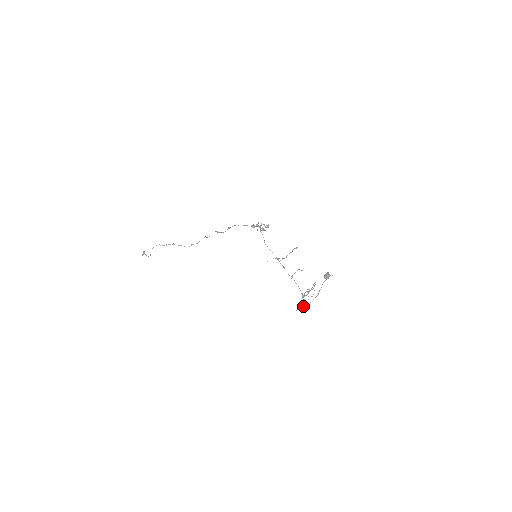
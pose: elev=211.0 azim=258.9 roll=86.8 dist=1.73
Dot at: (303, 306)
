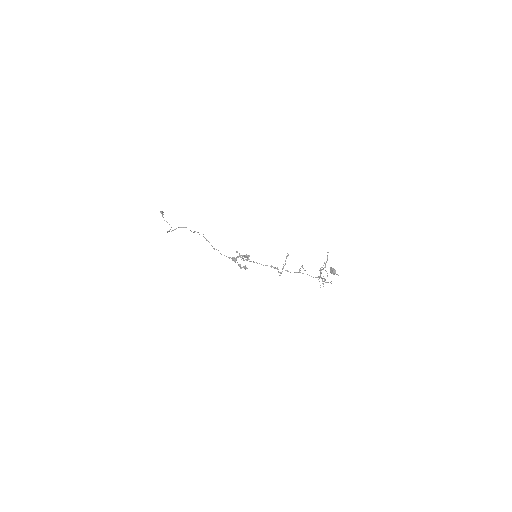
Dot at: (324, 280)
